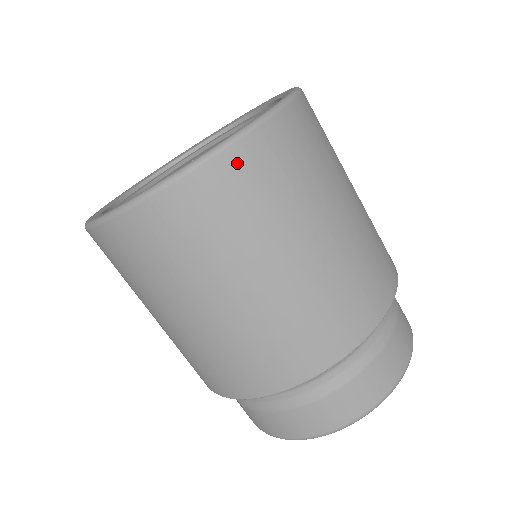
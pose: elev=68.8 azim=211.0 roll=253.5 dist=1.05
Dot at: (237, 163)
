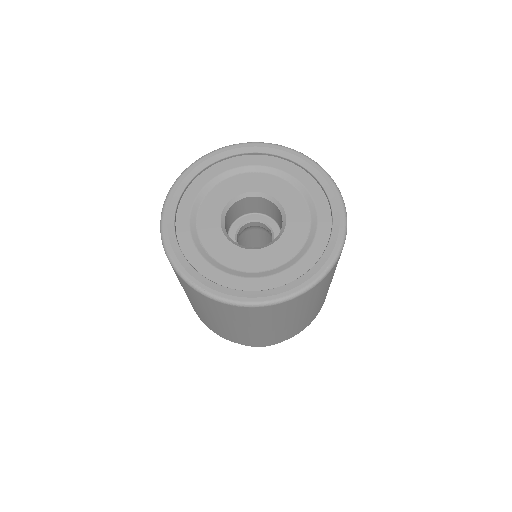
Dot at: (286, 305)
